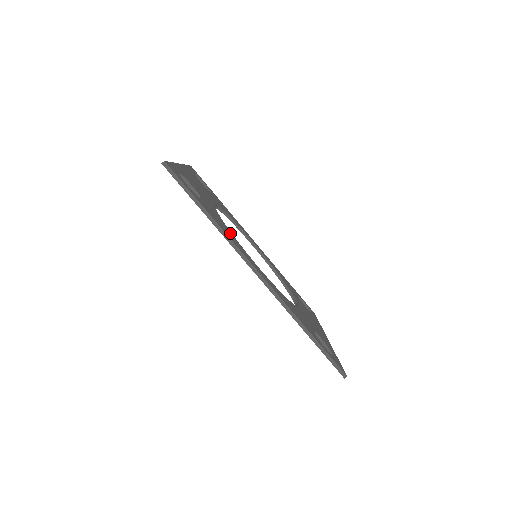
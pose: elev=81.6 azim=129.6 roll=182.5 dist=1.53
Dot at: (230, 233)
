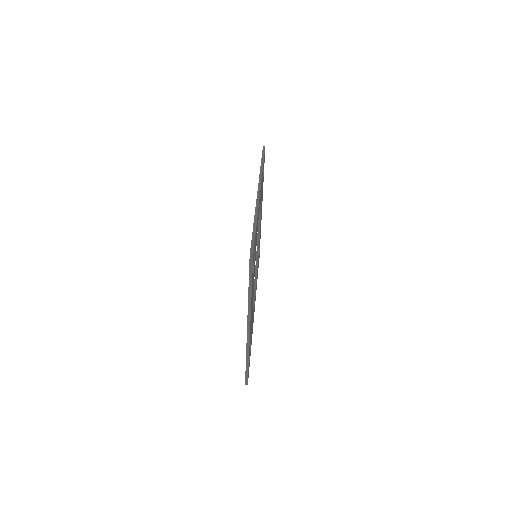
Dot at: occluded
